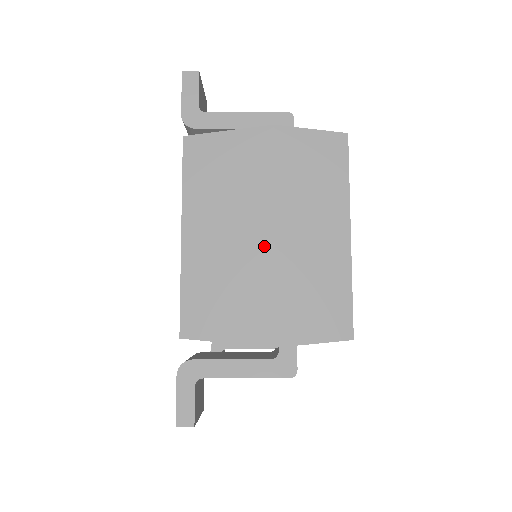
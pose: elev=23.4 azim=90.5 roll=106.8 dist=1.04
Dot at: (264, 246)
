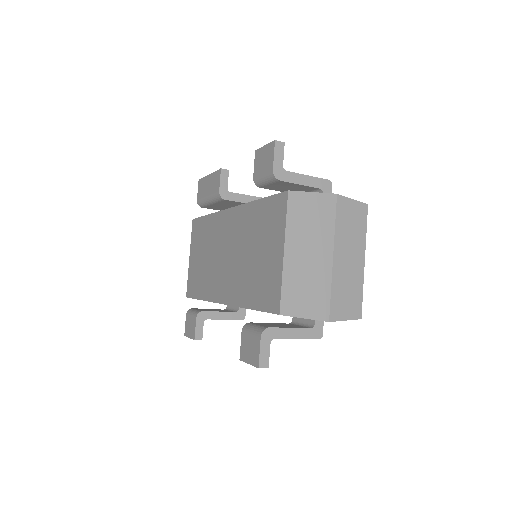
Dot at: (327, 264)
